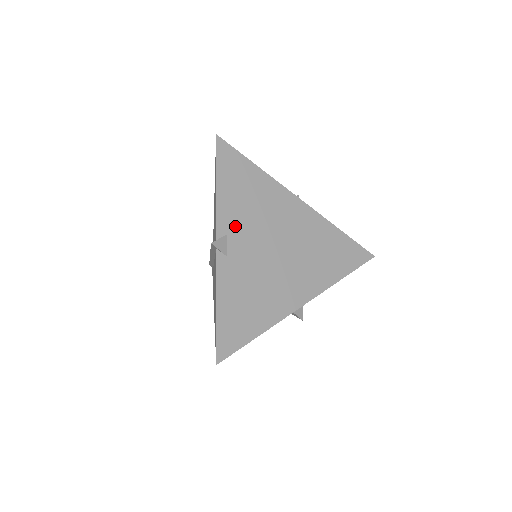
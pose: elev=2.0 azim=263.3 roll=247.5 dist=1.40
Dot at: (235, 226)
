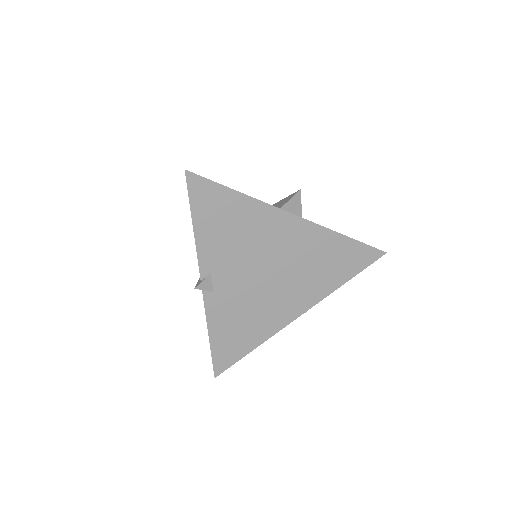
Dot at: (219, 263)
